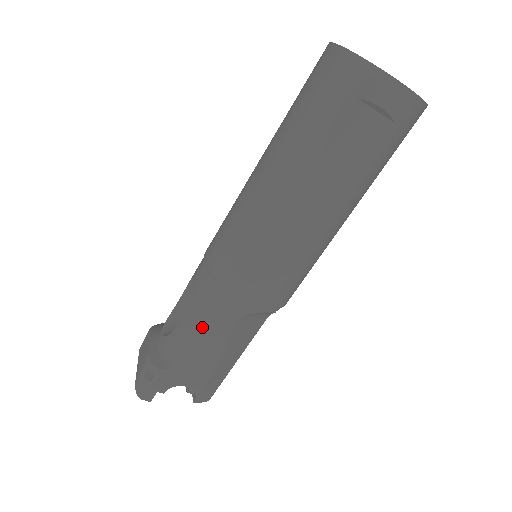
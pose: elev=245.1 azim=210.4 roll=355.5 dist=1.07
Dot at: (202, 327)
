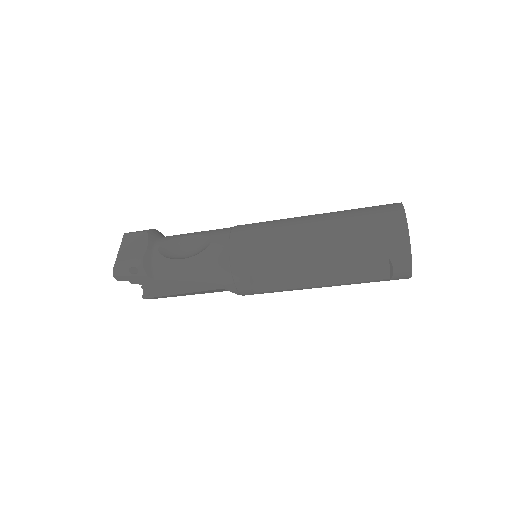
Dot at: (196, 276)
